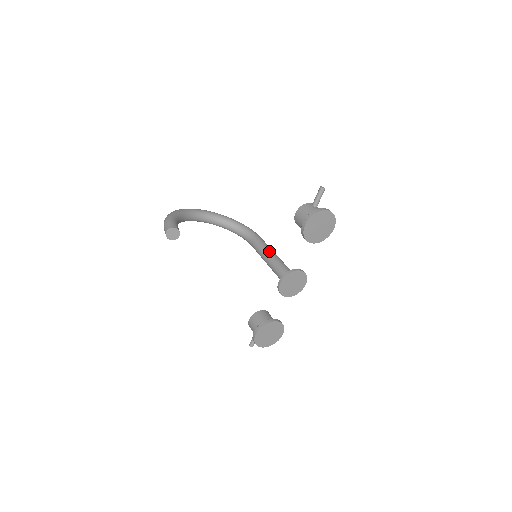
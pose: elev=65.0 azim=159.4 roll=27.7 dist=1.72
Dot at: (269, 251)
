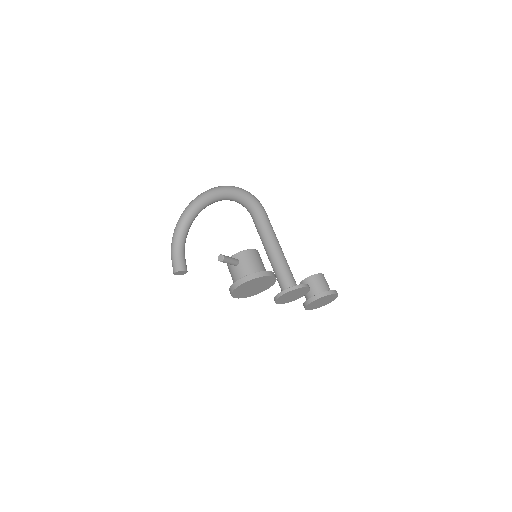
Dot at: (265, 245)
